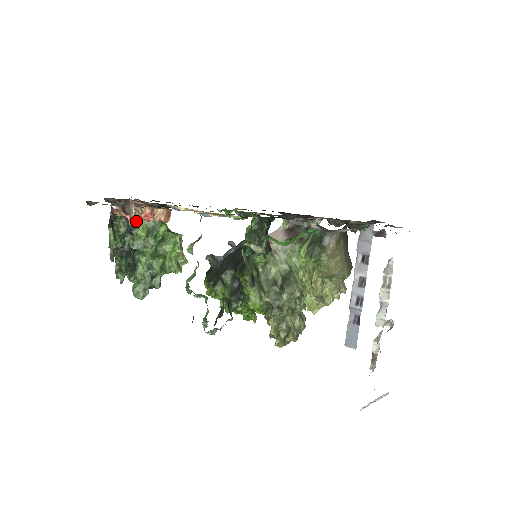
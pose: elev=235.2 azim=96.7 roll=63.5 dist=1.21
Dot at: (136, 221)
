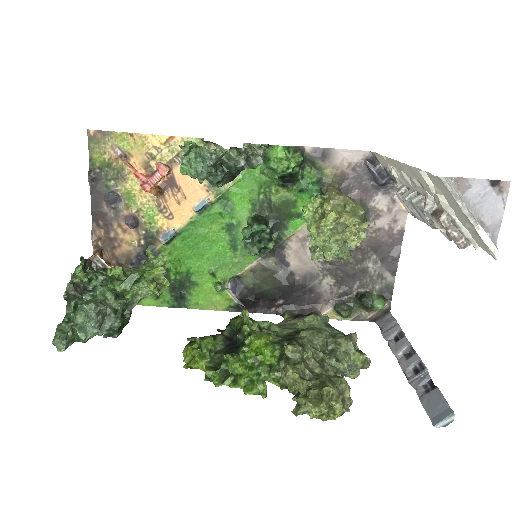
Dot at: occluded
